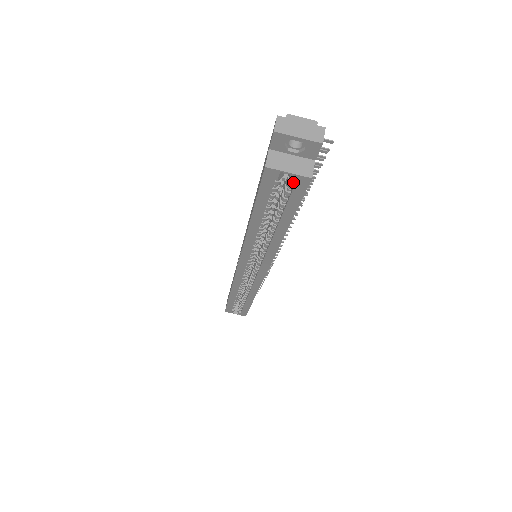
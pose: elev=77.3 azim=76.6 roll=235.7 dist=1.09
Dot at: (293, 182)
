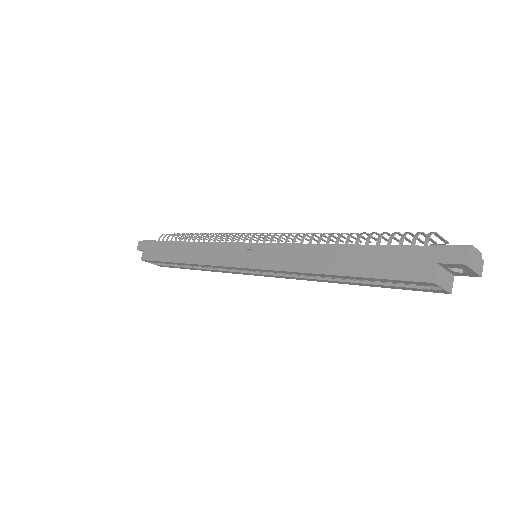
Dot at: (432, 289)
